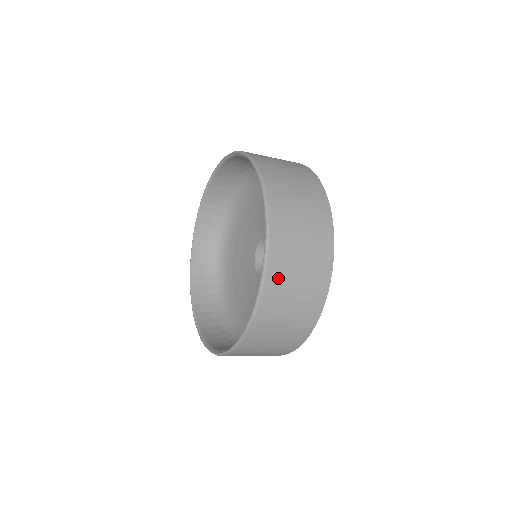
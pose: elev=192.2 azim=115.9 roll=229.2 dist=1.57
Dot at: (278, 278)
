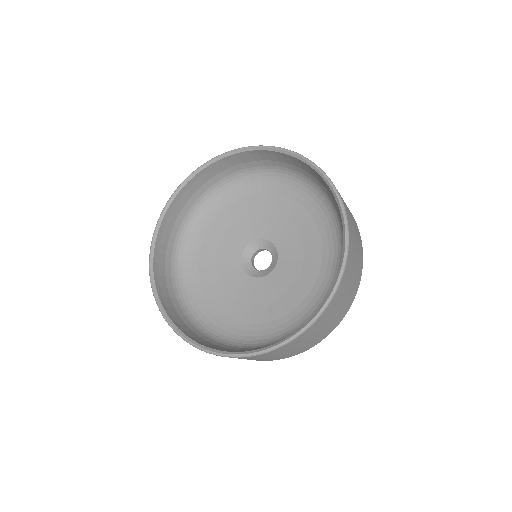
Dot at: (311, 331)
